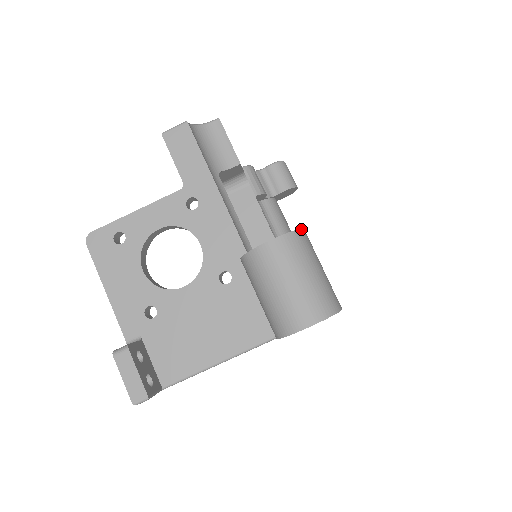
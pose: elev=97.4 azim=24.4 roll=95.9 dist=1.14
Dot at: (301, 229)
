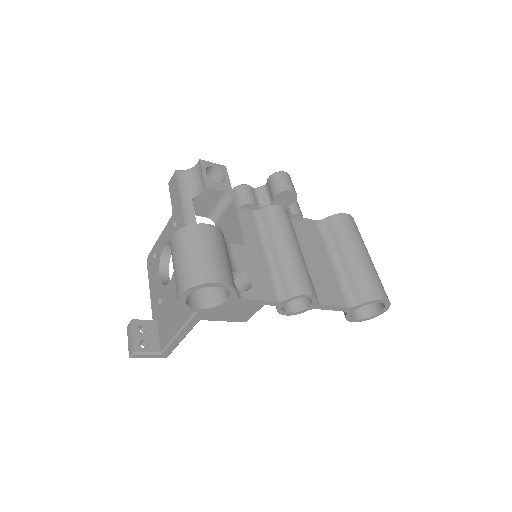
Dot at: (196, 224)
